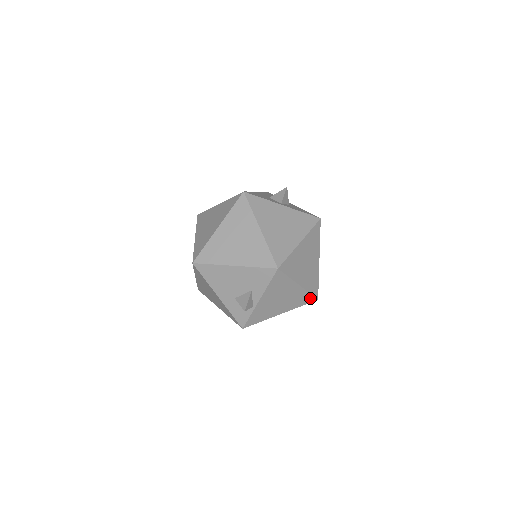
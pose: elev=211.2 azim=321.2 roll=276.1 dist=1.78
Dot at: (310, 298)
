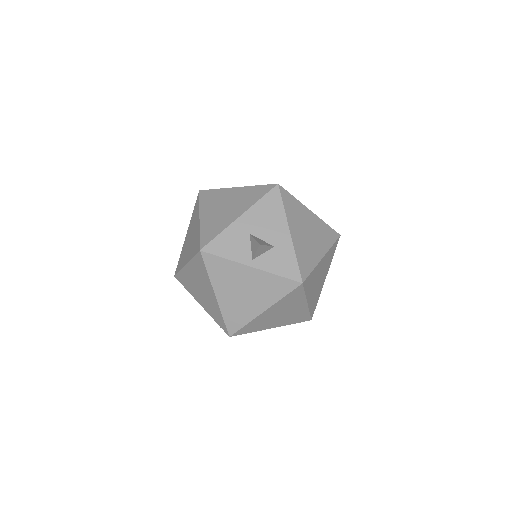
Dot at: occluded
